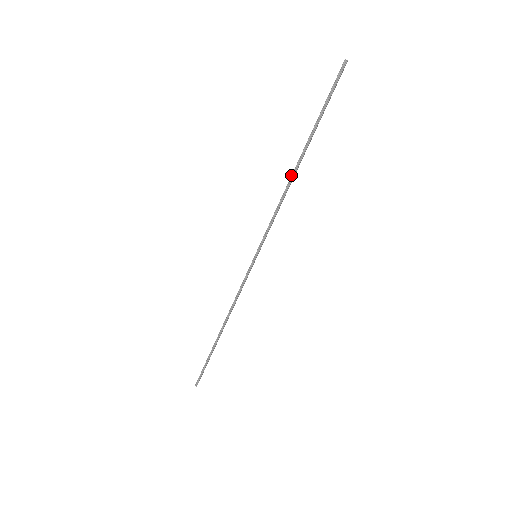
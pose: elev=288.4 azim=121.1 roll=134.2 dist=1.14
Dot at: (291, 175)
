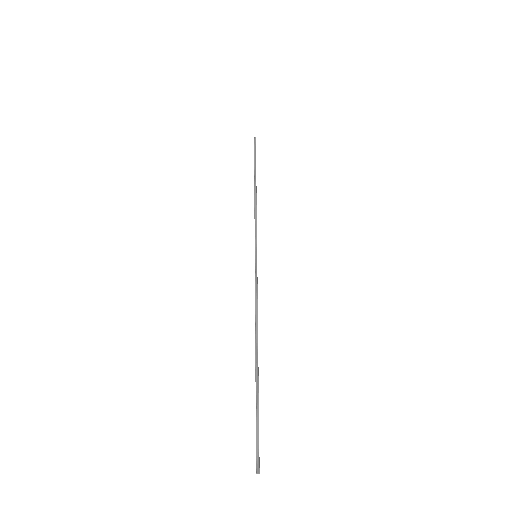
Dot at: (255, 339)
